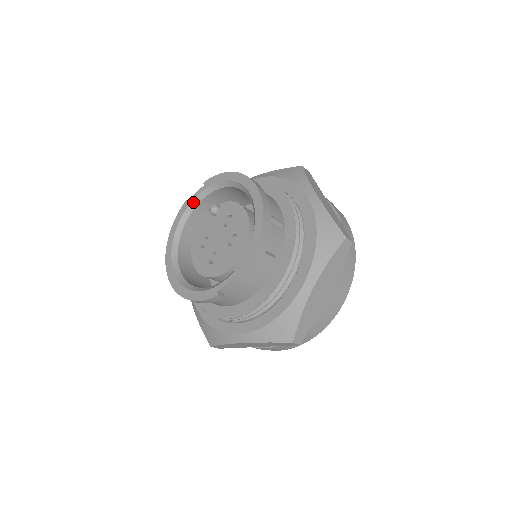
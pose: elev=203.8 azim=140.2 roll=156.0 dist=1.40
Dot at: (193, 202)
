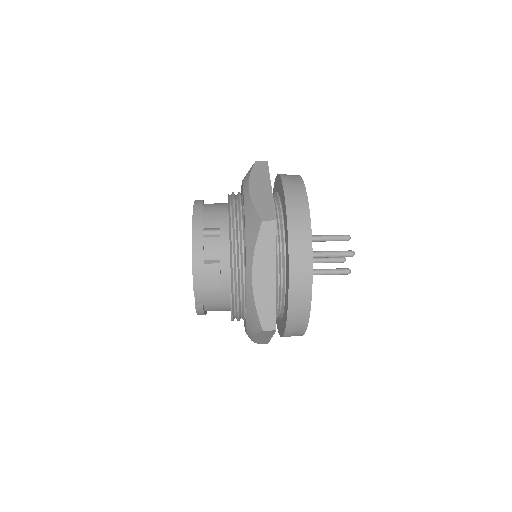
Dot at: occluded
